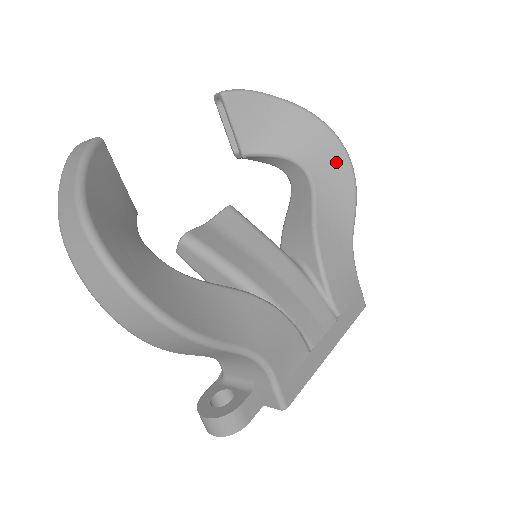
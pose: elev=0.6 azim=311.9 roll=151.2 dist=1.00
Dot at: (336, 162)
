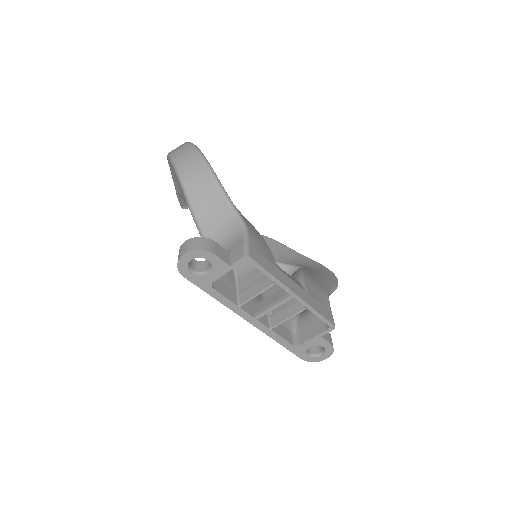
Dot at: (325, 272)
